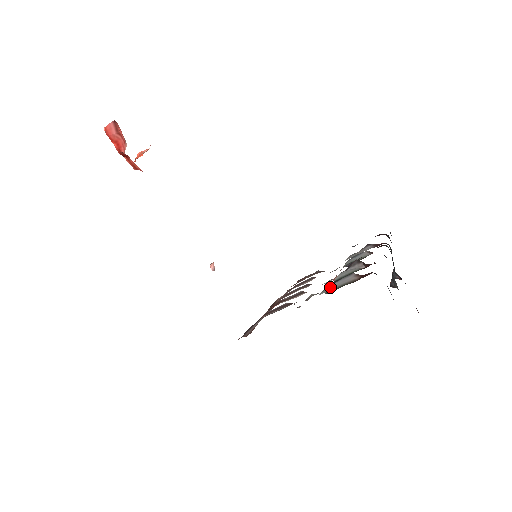
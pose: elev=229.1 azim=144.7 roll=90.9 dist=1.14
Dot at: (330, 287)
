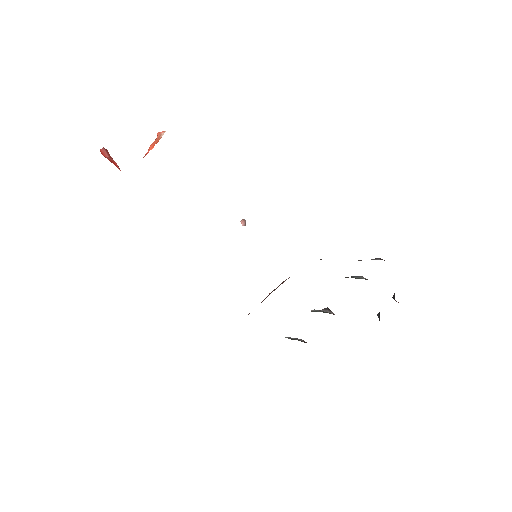
Dot at: (286, 337)
